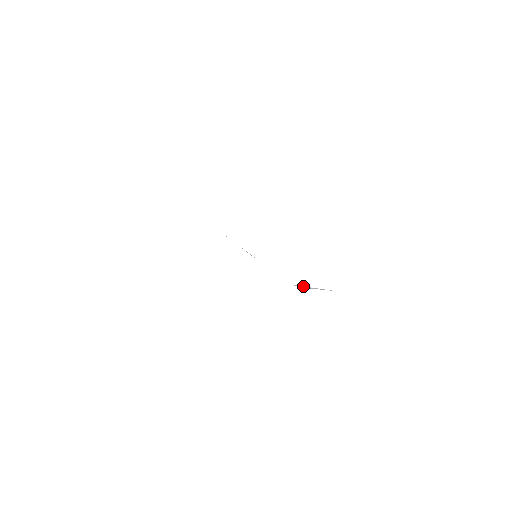
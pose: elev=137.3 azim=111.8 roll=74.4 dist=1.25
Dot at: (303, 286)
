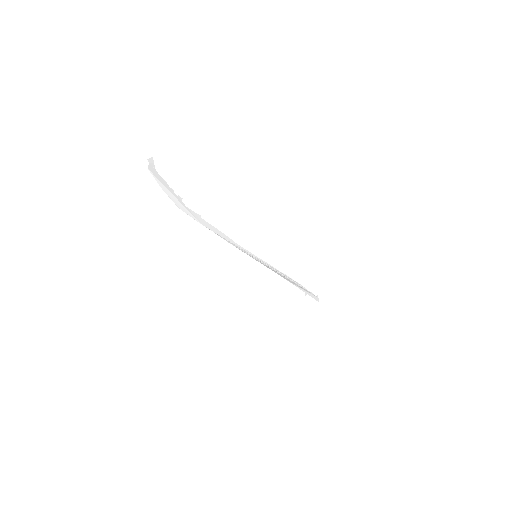
Dot at: occluded
